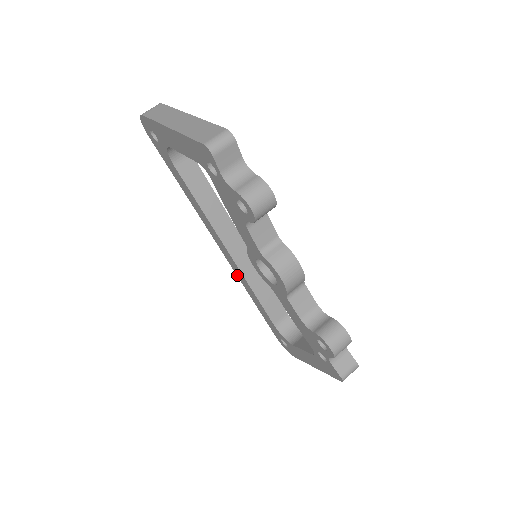
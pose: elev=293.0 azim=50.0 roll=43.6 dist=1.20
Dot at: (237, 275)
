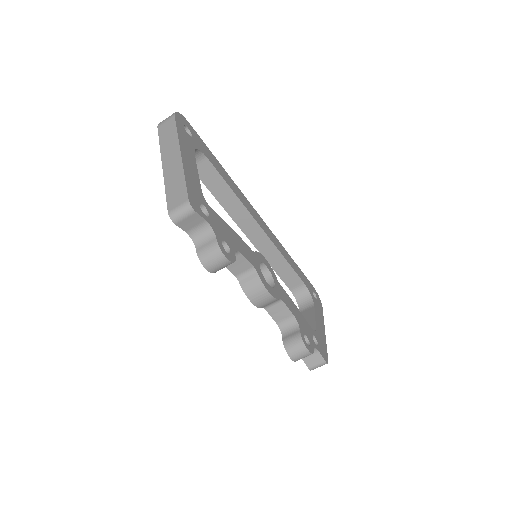
Dot at: occluded
